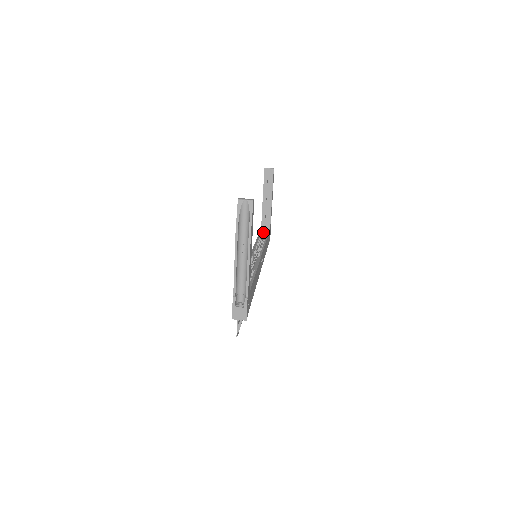
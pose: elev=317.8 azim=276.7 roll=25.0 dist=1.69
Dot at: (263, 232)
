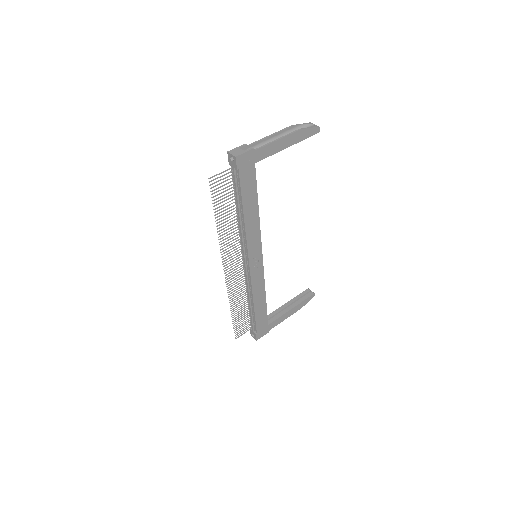
Dot at: occluded
